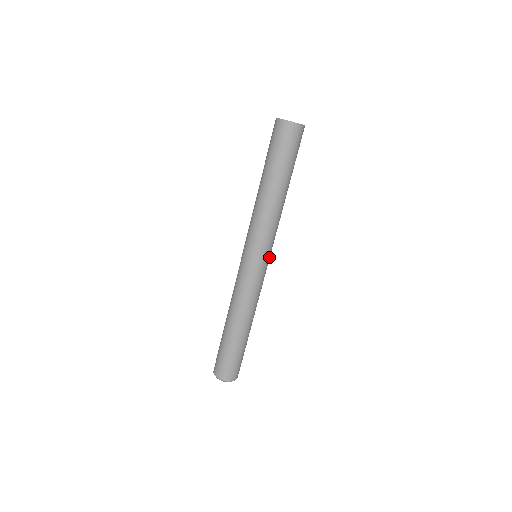
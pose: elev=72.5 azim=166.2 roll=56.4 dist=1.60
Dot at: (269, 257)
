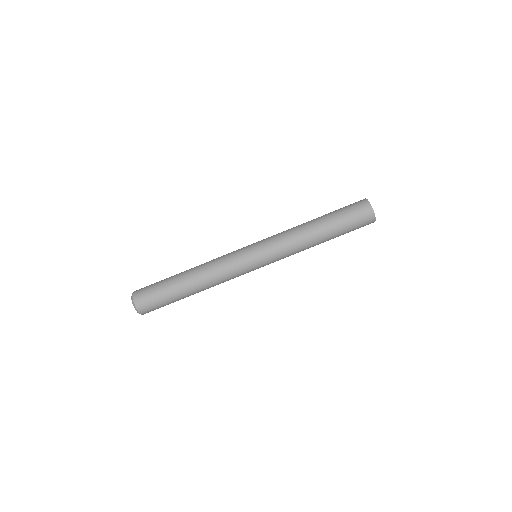
Dot at: (261, 262)
